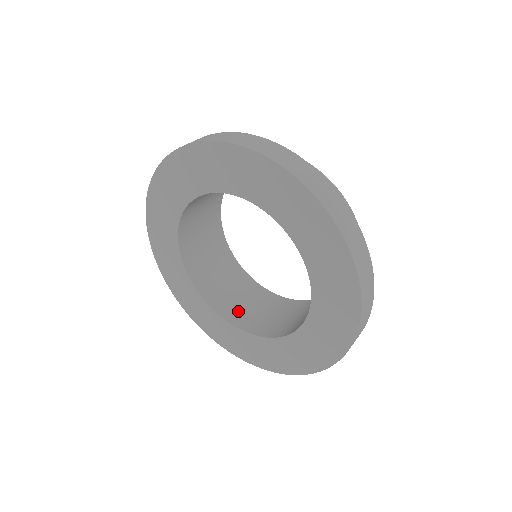
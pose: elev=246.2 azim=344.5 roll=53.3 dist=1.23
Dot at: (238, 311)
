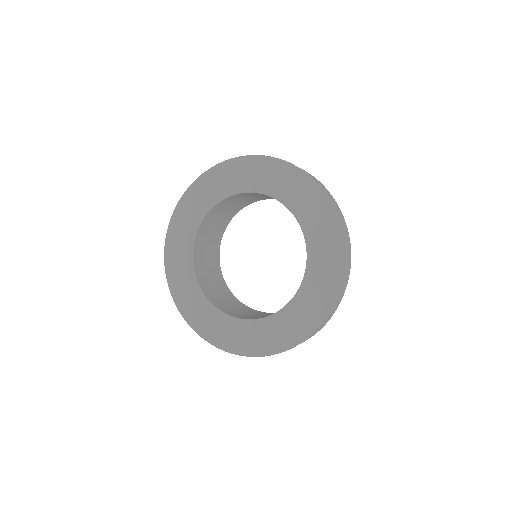
Dot at: (256, 317)
